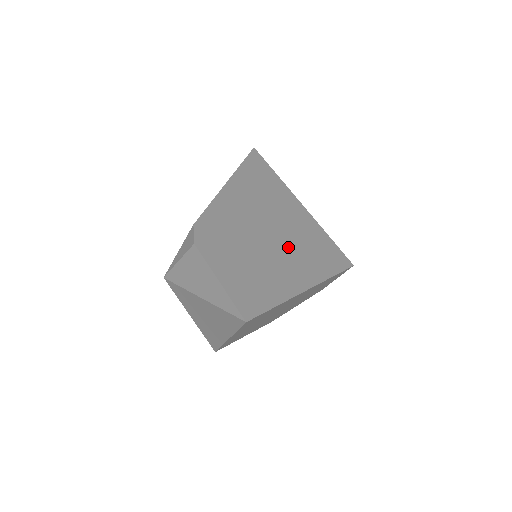
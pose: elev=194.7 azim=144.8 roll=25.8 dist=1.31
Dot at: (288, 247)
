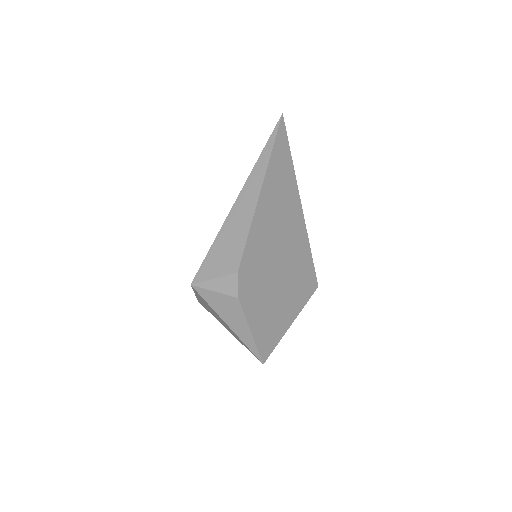
Dot at: (289, 280)
